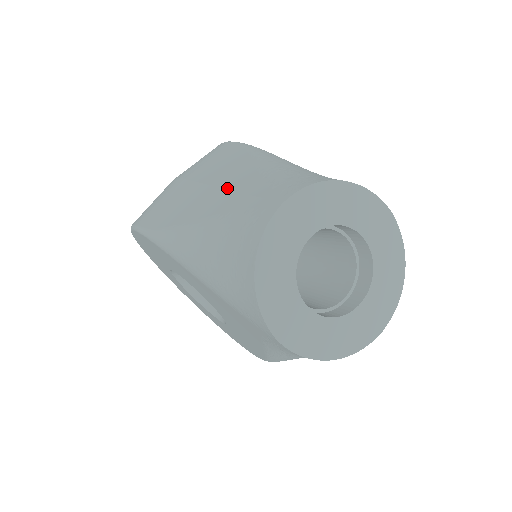
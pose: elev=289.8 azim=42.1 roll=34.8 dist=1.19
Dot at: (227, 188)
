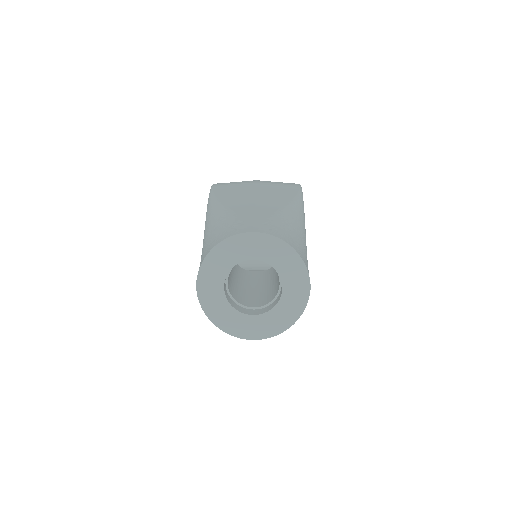
Dot at: (255, 206)
